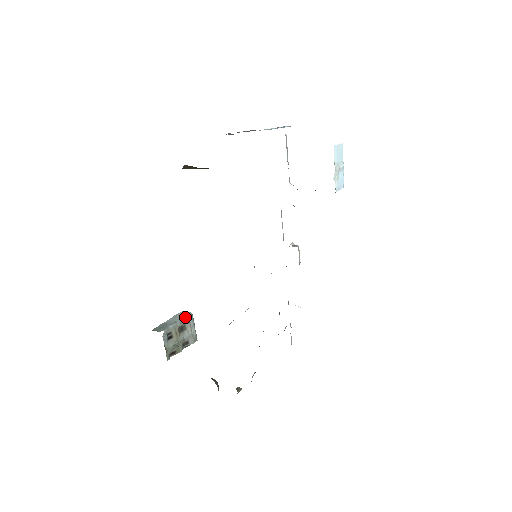
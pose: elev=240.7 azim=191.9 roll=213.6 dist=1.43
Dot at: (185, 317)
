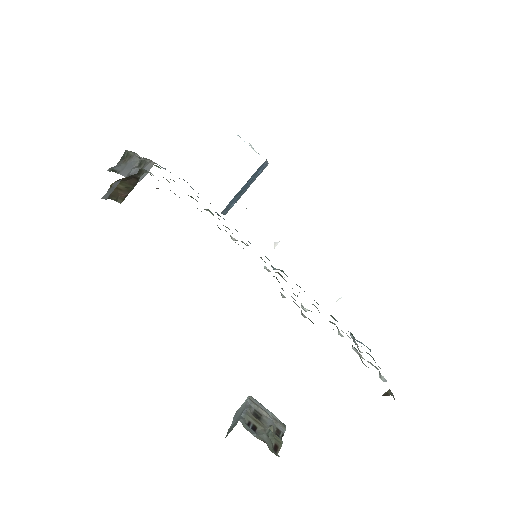
Dot at: (247, 402)
